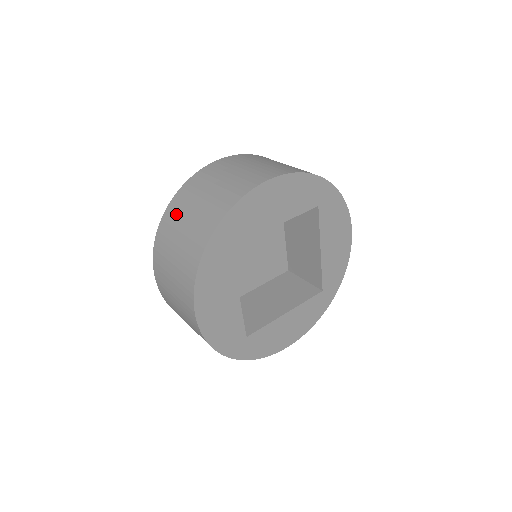
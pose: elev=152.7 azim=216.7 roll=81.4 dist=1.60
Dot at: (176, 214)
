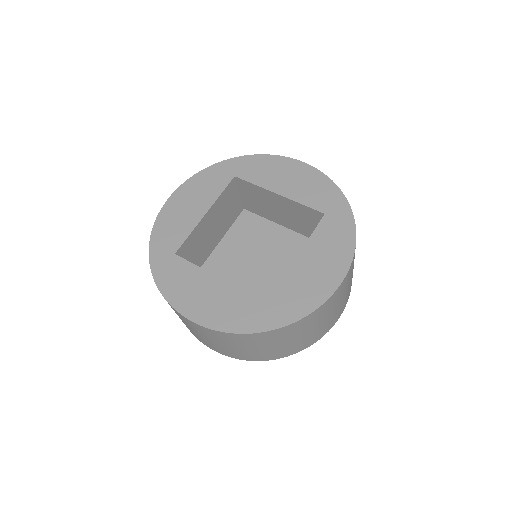
Dot at: occluded
